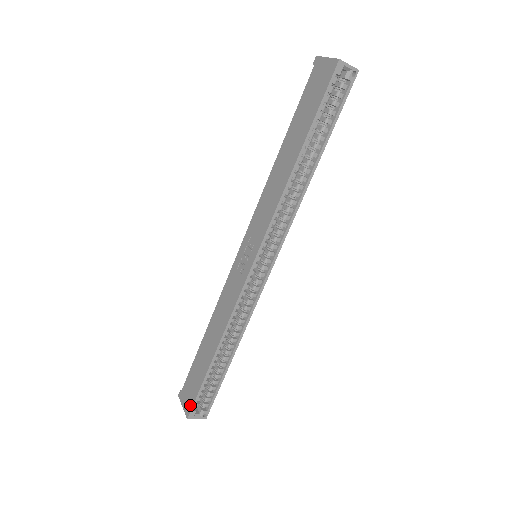
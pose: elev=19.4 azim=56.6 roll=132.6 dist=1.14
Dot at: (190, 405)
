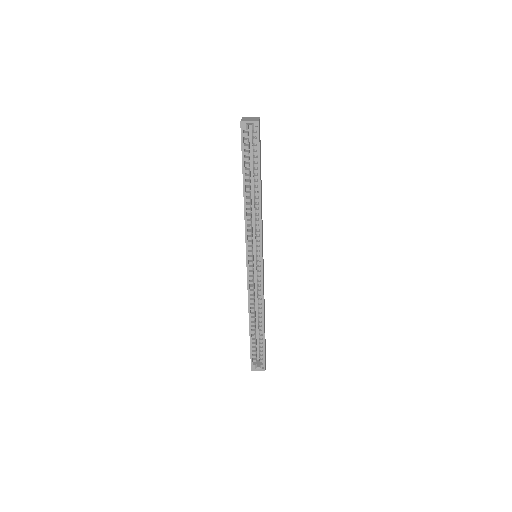
Dot at: (251, 361)
